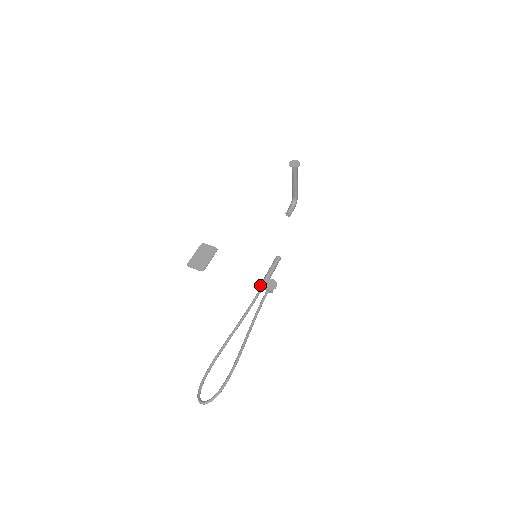
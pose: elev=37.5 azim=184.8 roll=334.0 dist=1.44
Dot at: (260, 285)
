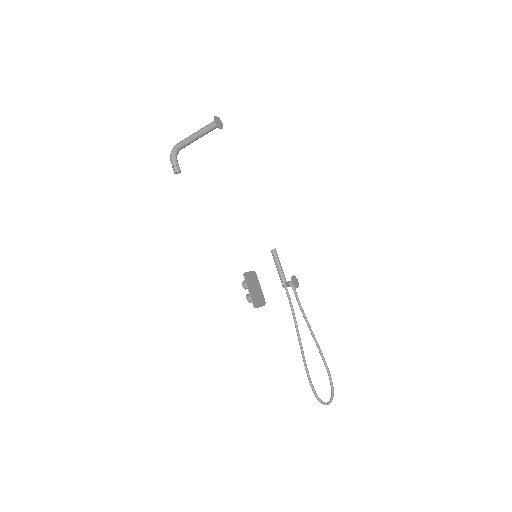
Dot at: (287, 286)
